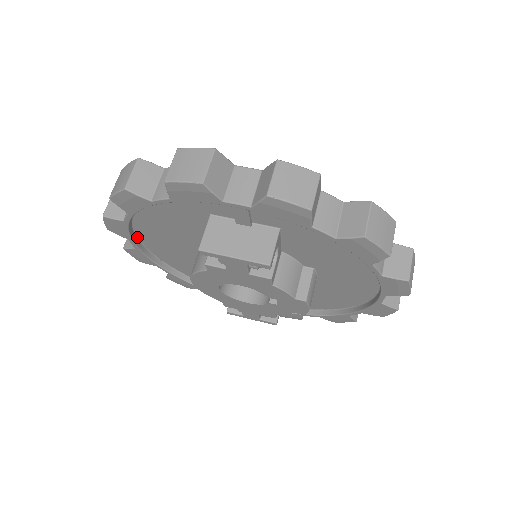
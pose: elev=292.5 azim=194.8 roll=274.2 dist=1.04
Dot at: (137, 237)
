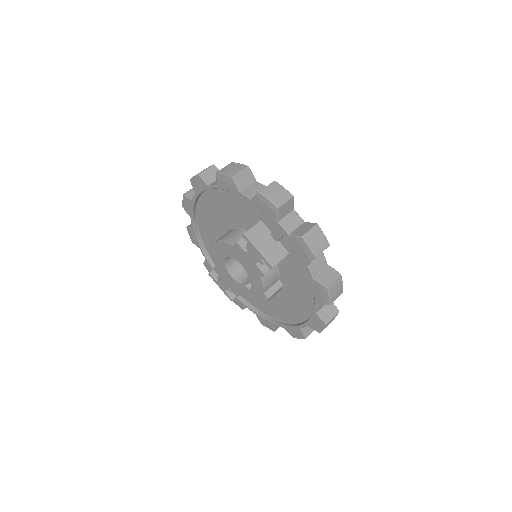
Dot at: (200, 196)
